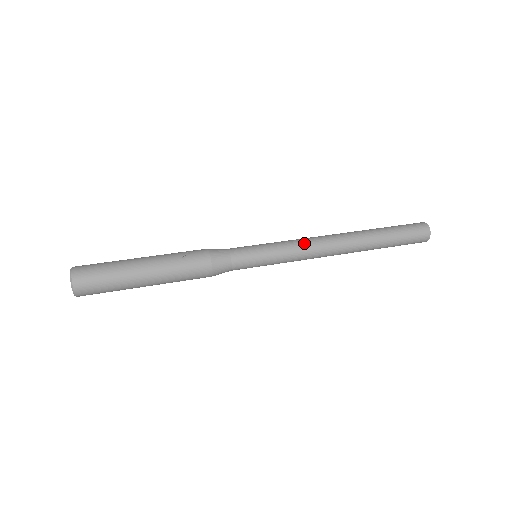
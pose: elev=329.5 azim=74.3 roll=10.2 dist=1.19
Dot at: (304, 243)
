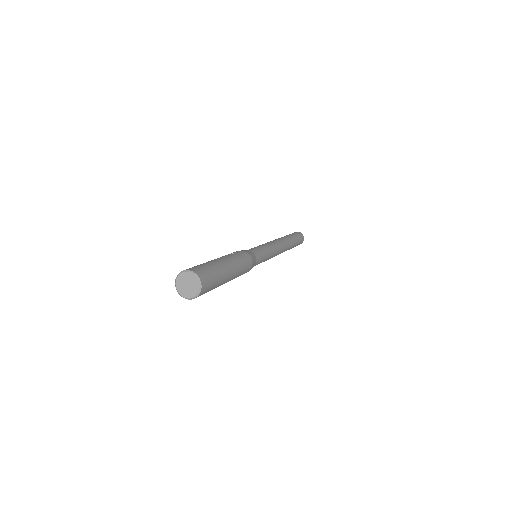
Dot at: (271, 243)
